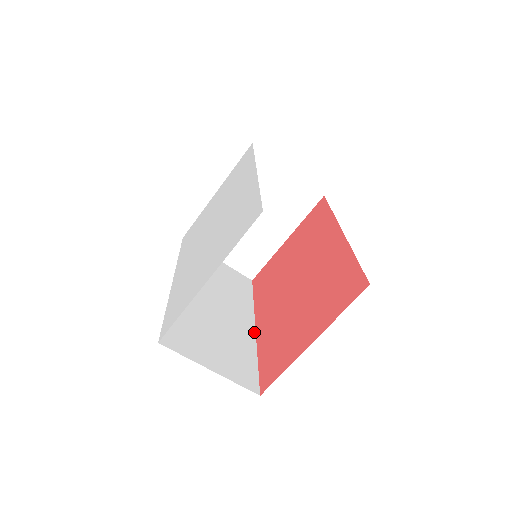
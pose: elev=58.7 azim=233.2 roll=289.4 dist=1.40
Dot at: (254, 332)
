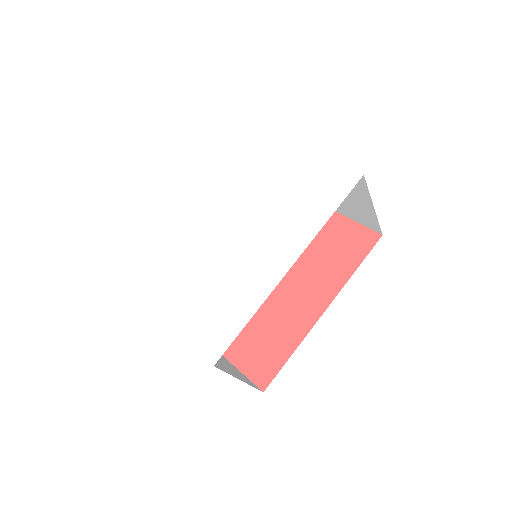
Dot at: occluded
